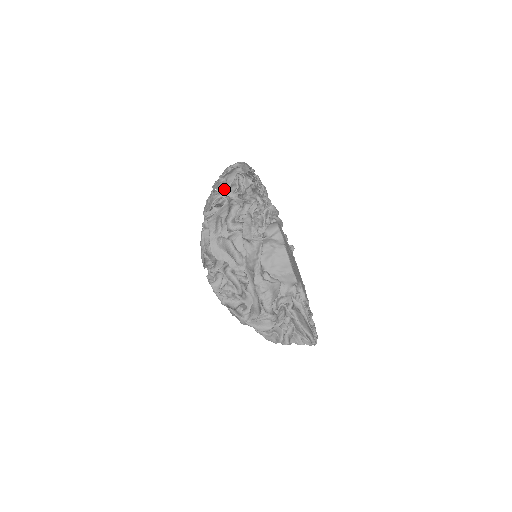
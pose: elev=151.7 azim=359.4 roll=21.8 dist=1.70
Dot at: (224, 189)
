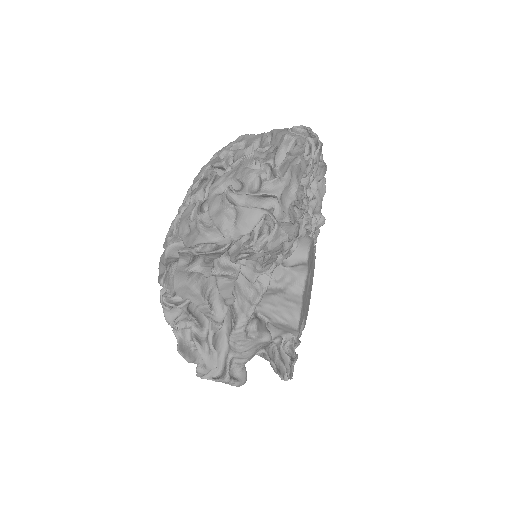
Dot at: (226, 229)
